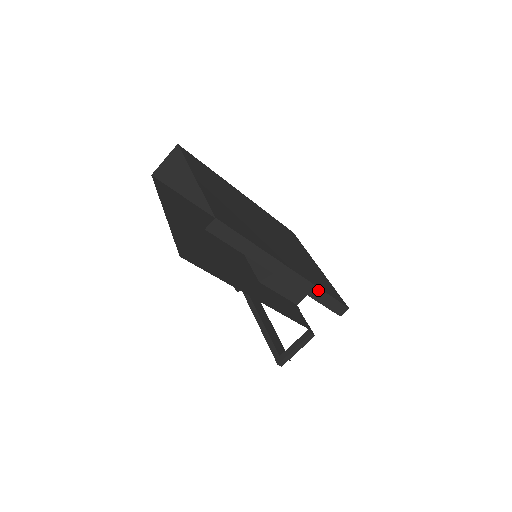
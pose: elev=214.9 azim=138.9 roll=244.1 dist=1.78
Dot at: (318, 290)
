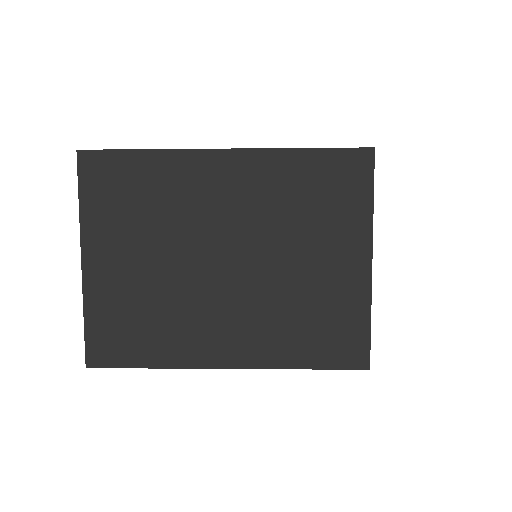
Dot at: (291, 368)
